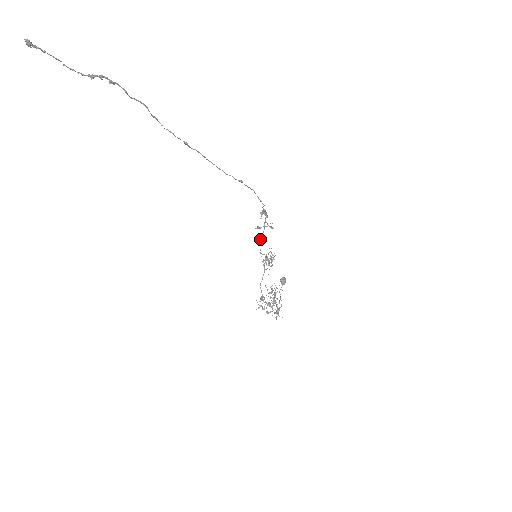
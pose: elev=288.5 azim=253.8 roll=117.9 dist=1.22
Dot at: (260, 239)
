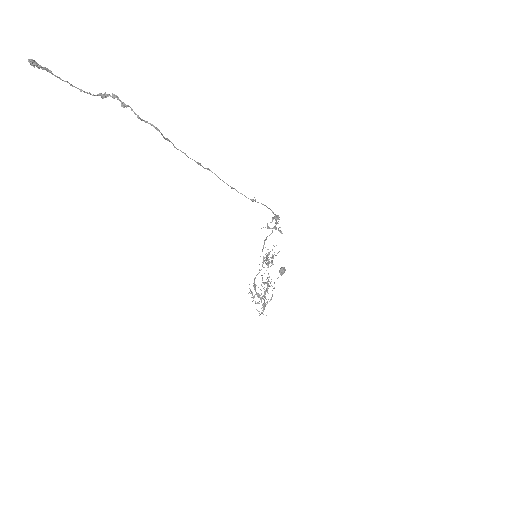
Dot at: (266, 239)
